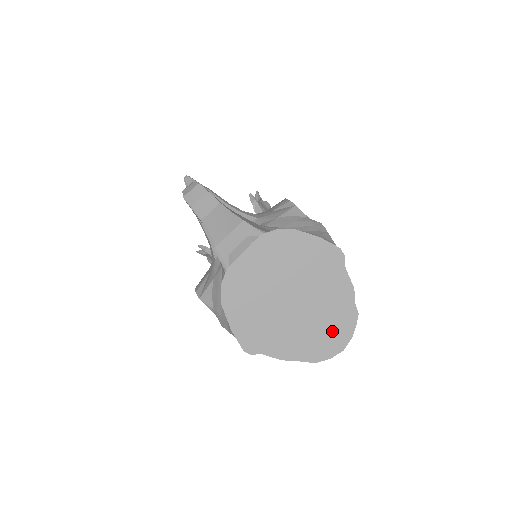
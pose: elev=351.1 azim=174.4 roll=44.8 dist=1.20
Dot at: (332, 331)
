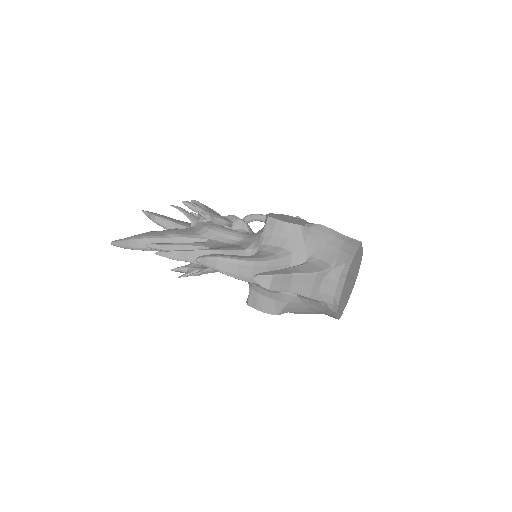
Dot at: (357, 271)
